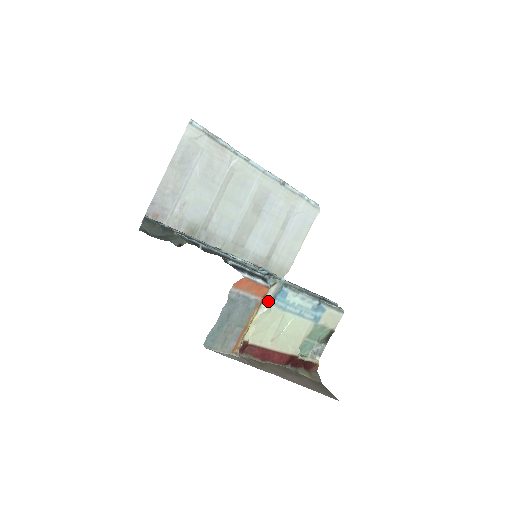
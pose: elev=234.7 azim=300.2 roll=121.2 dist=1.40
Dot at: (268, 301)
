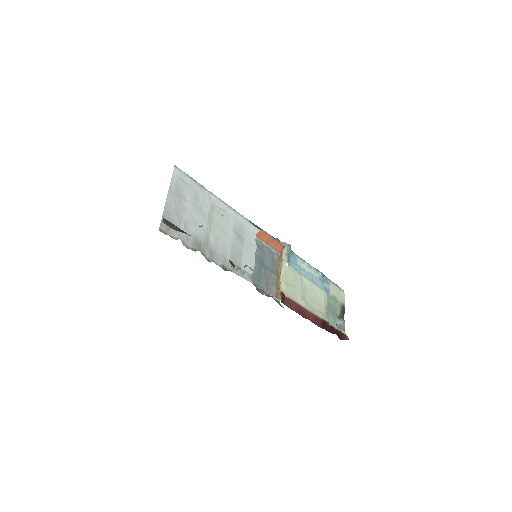
Dot at: (285, 260)
